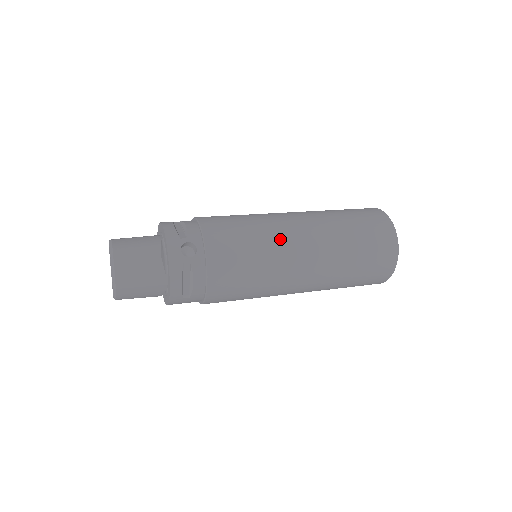
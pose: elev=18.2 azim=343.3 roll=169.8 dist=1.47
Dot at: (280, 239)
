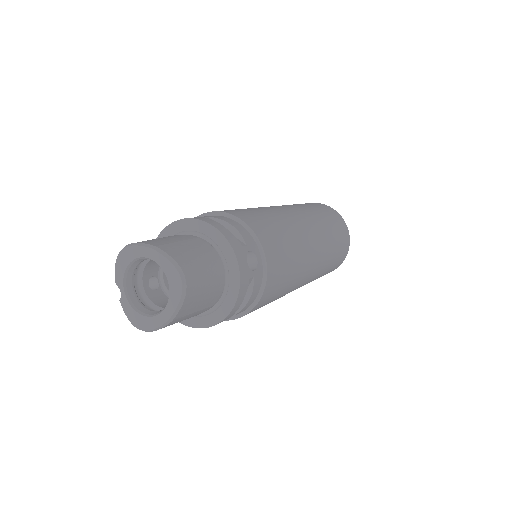
Dot at: (304, 243)
